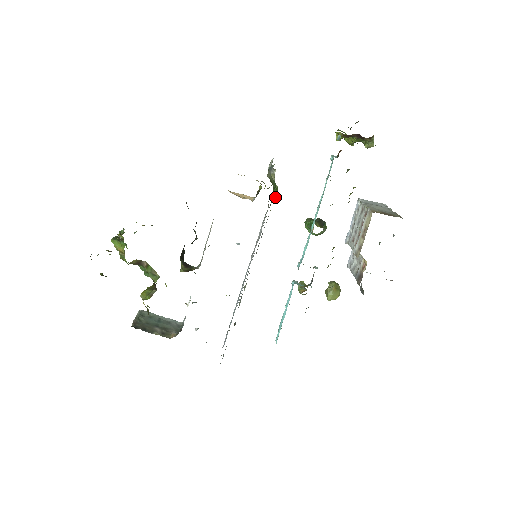
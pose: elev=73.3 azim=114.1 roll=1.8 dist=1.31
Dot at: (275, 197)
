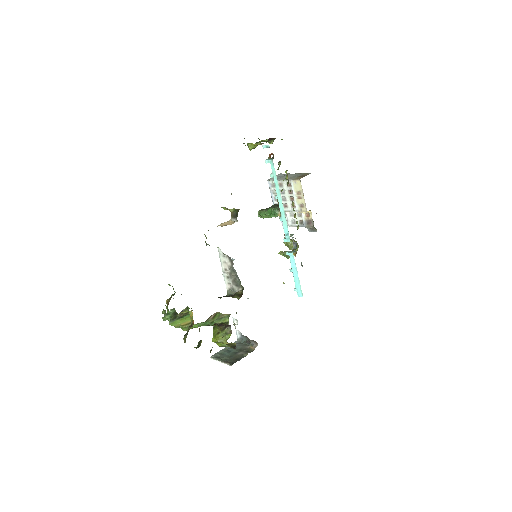
Dot at: occluded
